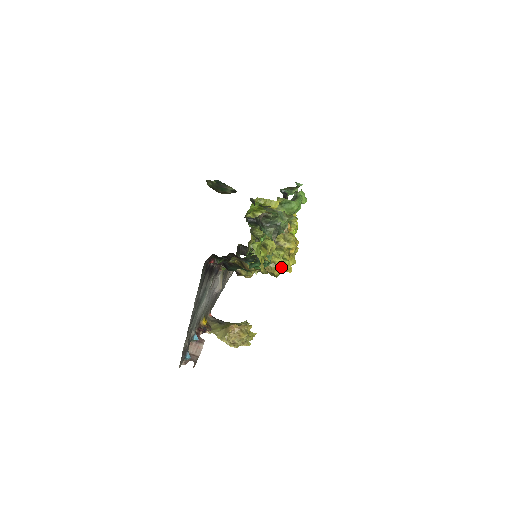
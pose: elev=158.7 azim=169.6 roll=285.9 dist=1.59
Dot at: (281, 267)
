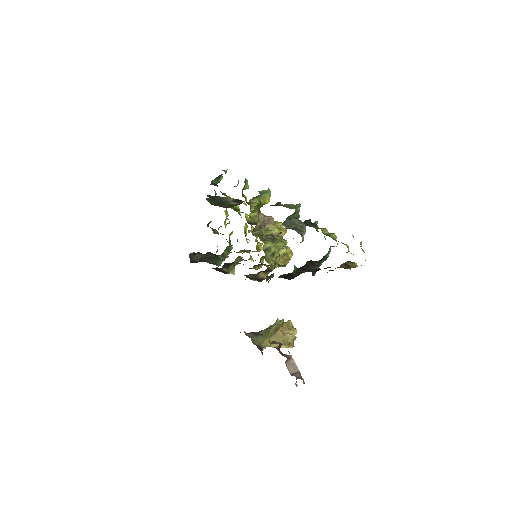
Dot at: (288, 255)
